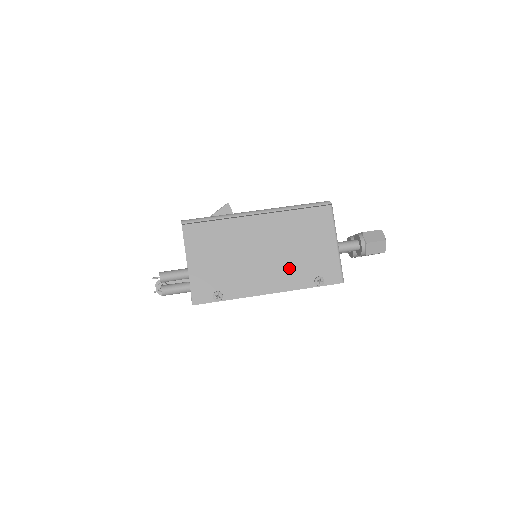
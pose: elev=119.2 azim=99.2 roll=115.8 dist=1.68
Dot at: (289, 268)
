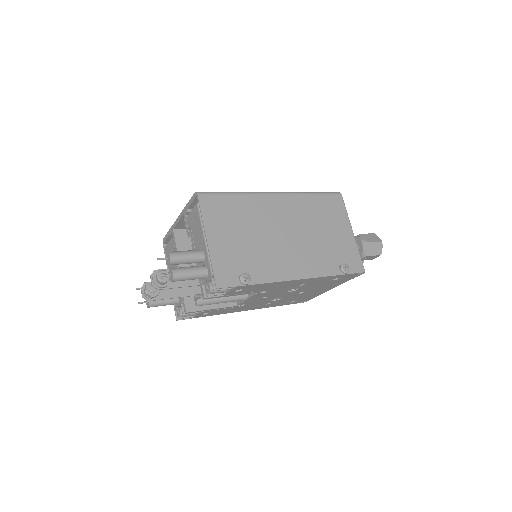
Dot at: (314, 253)
